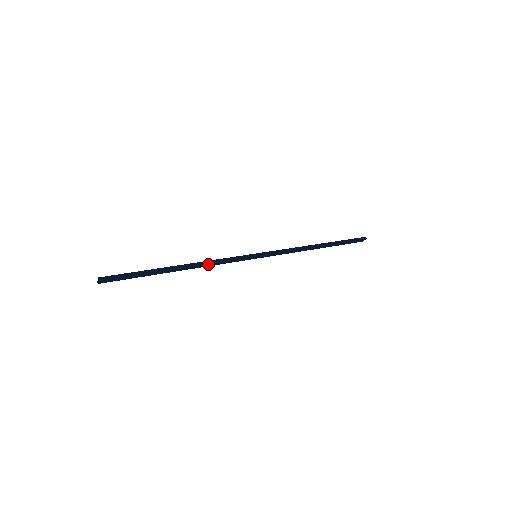
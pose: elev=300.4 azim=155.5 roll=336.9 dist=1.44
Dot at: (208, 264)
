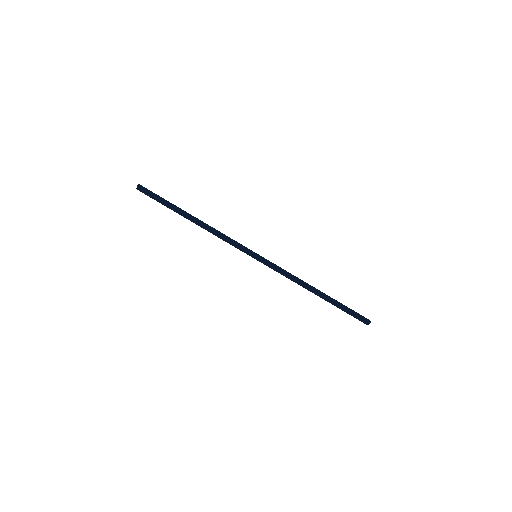
Dot at: (215, 233)
